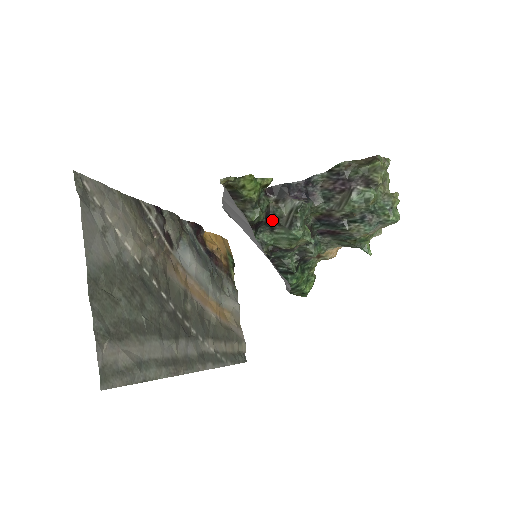
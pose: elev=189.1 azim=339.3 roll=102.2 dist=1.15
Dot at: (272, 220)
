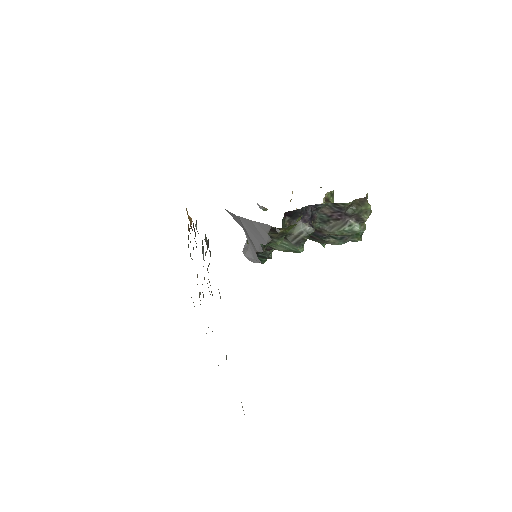
Dot at: occluded
